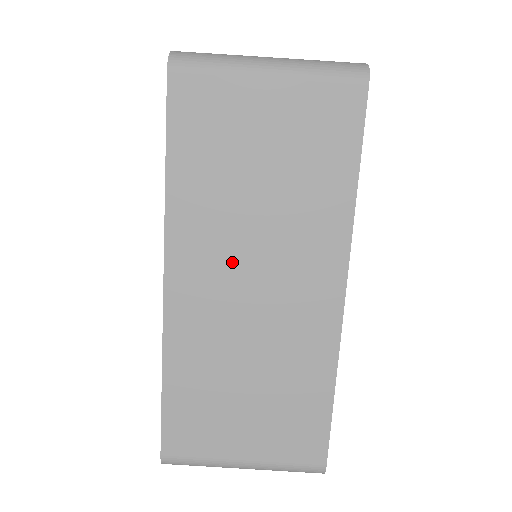
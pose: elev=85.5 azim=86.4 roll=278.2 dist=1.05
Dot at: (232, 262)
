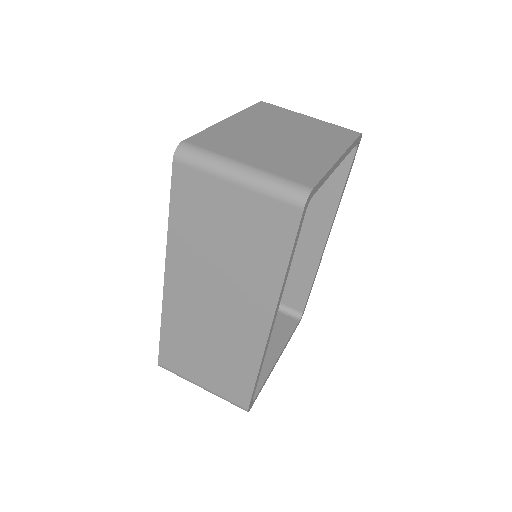
Dot at: (204, 283)
